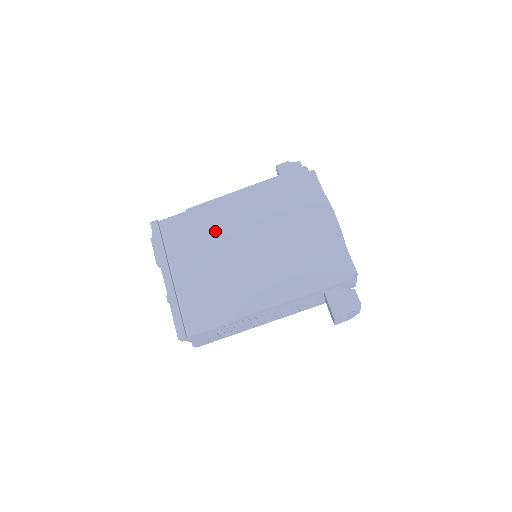
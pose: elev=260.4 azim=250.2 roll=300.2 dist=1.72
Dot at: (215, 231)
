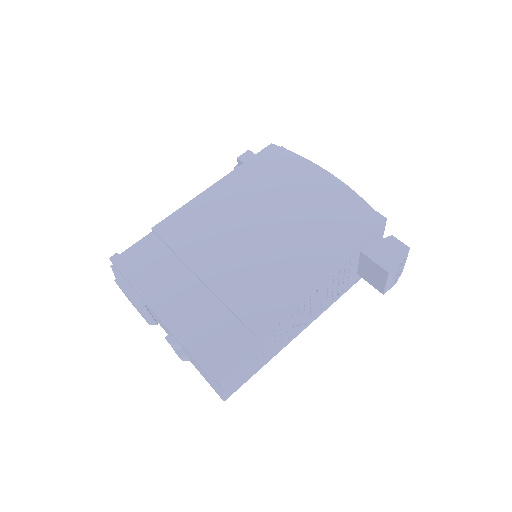
Dot at: (199, 236)
